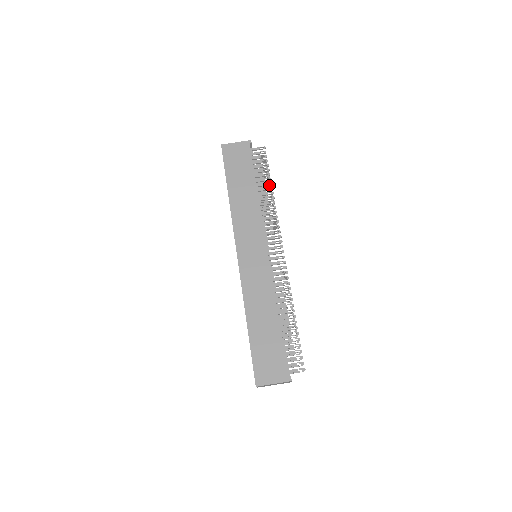
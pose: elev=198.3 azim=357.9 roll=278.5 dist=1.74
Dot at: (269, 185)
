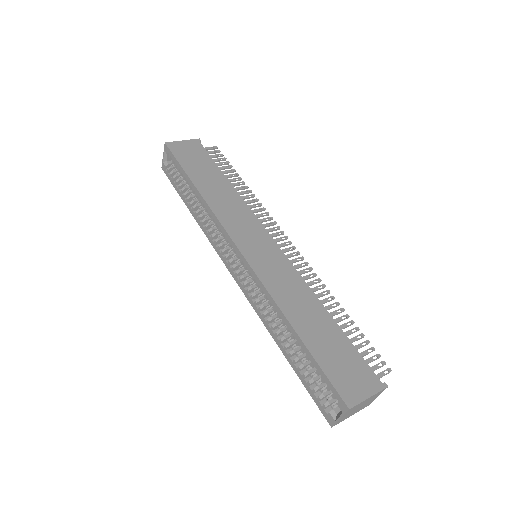
Dot at: occluded
